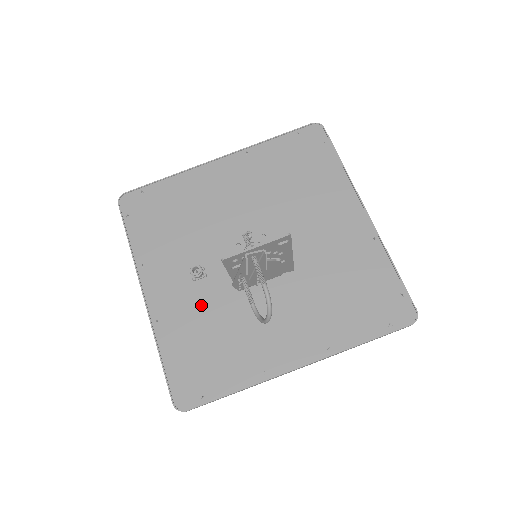
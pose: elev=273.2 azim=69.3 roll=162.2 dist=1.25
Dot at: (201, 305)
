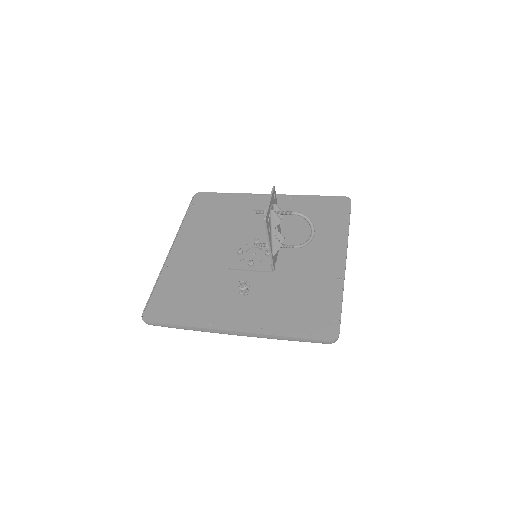
Dot at: (268, 297)
